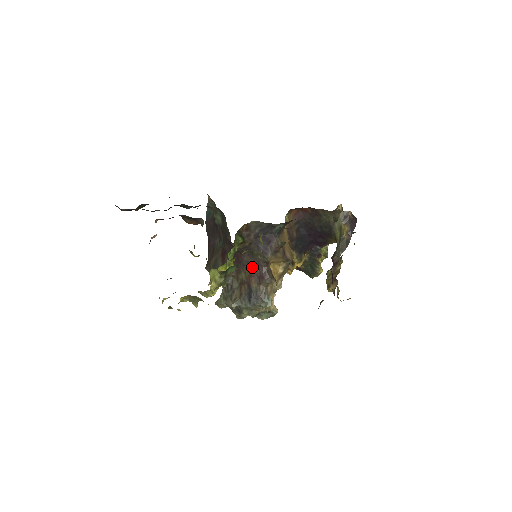
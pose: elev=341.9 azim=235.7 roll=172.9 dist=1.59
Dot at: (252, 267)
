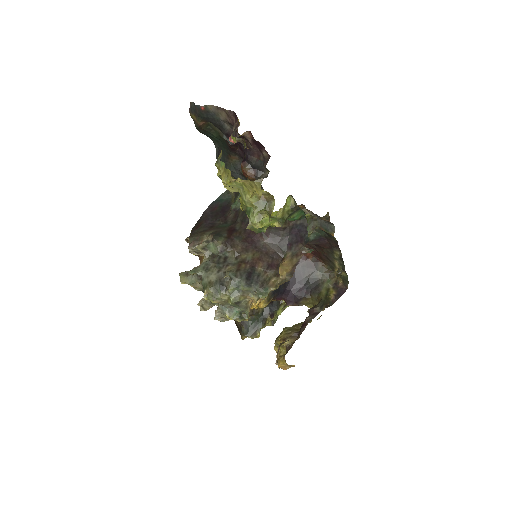
Dot at: (266, 253)
